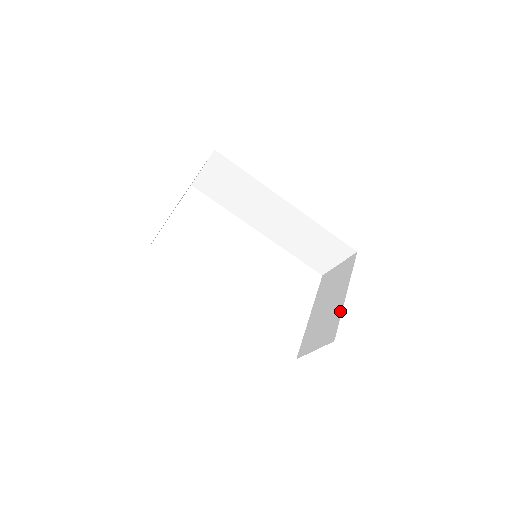
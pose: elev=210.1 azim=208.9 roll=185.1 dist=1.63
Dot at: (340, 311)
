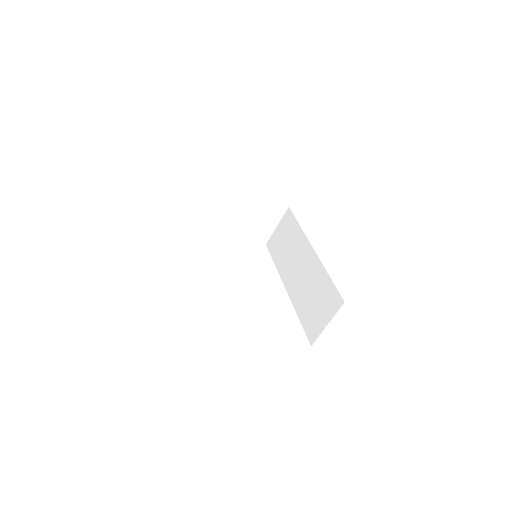
Dot at: occluded
